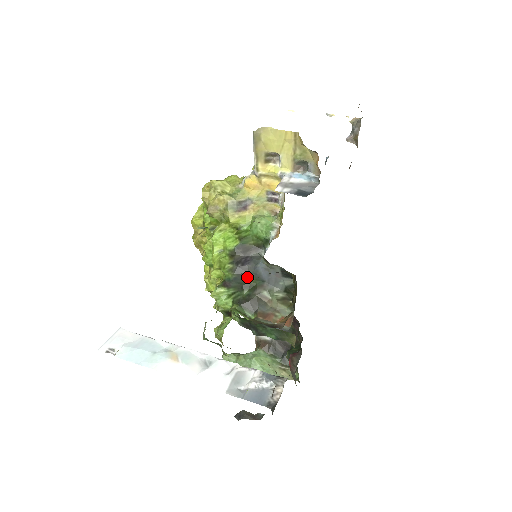
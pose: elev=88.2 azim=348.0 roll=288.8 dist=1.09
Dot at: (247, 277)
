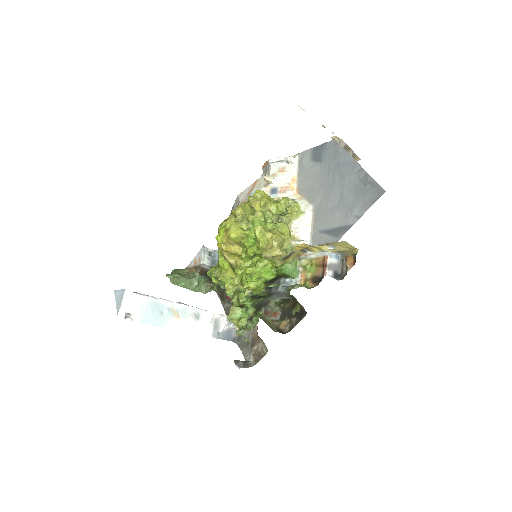
Dot at: occluded
